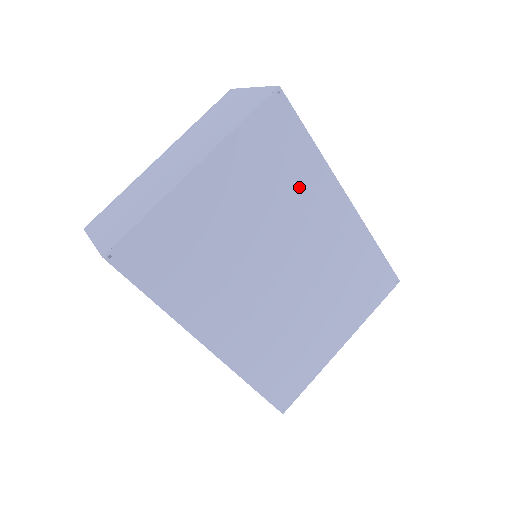
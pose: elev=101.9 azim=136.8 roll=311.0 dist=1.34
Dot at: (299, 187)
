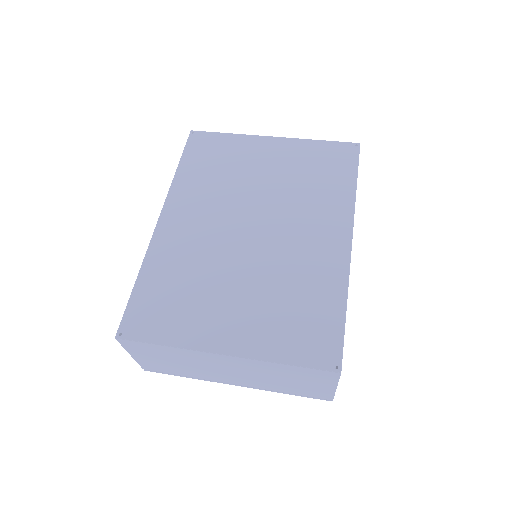
Dot at: (320, 196)
